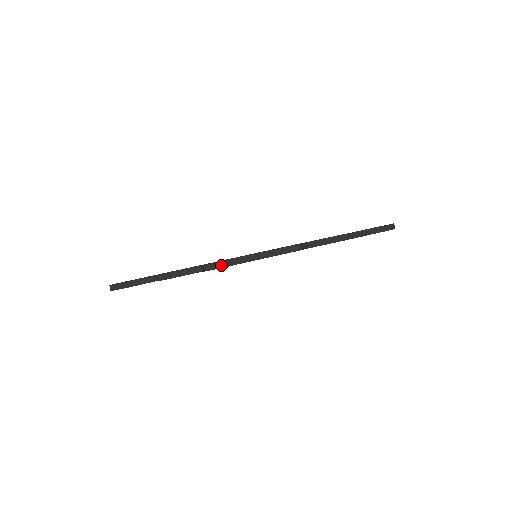
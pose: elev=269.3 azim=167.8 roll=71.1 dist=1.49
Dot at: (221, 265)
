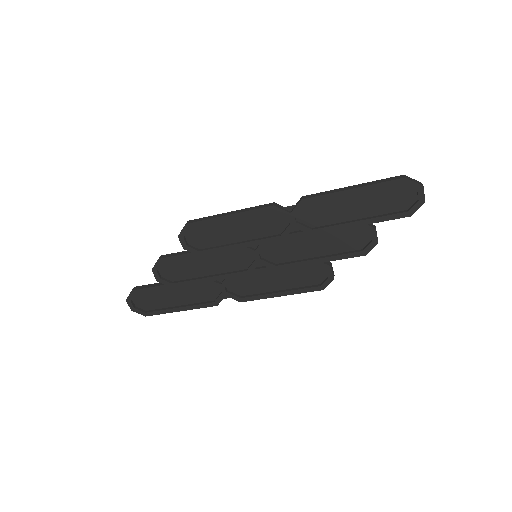
Dot at: (188, 222)
